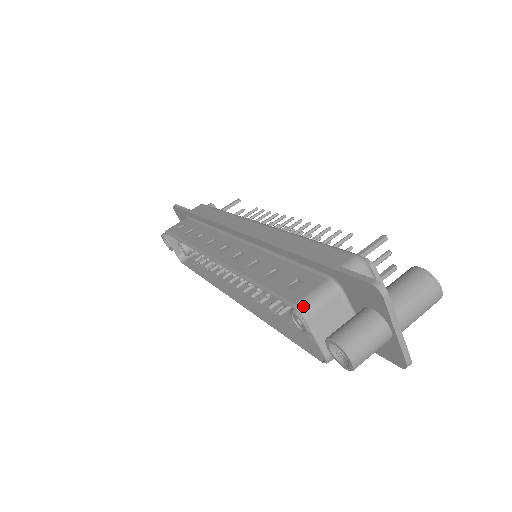
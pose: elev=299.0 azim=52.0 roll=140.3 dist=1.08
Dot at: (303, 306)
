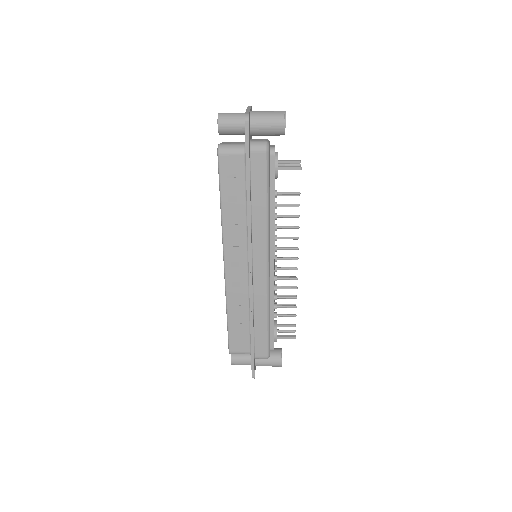
Dot at: occluded
